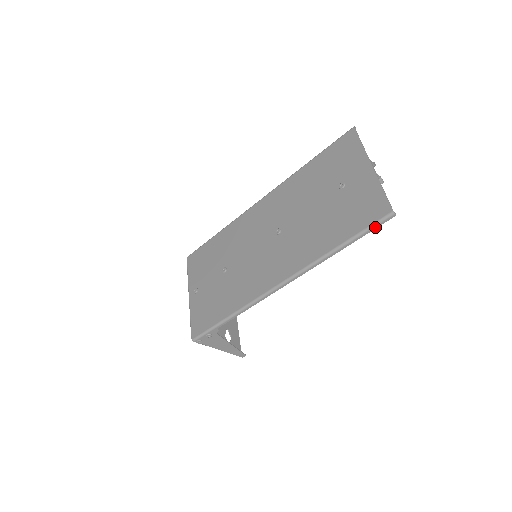
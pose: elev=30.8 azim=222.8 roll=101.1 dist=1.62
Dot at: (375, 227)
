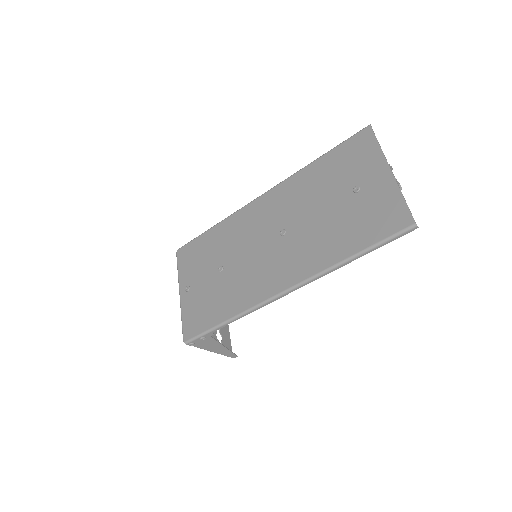
Dot at: (394, 238)
